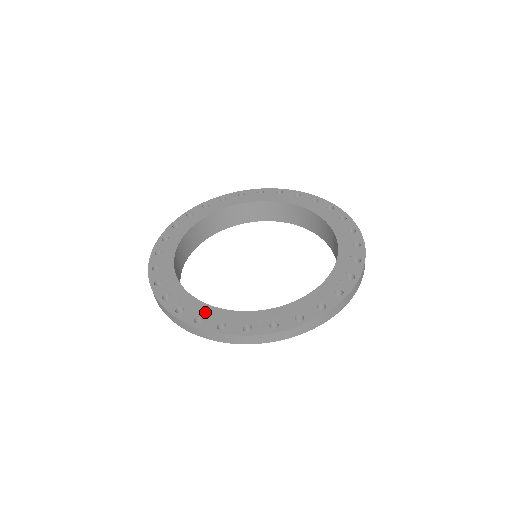
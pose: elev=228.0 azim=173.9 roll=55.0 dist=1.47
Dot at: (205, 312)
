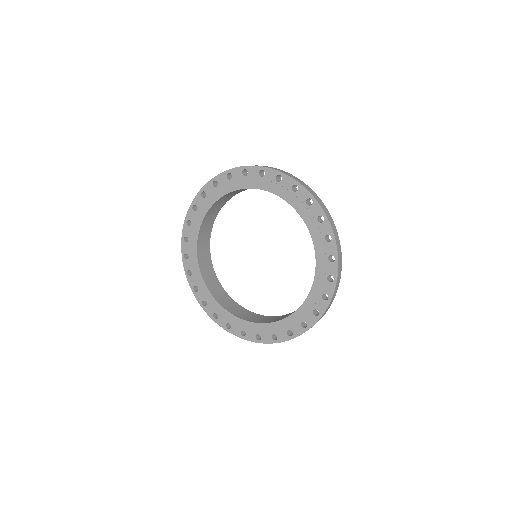
Dot at: (273, 330)
